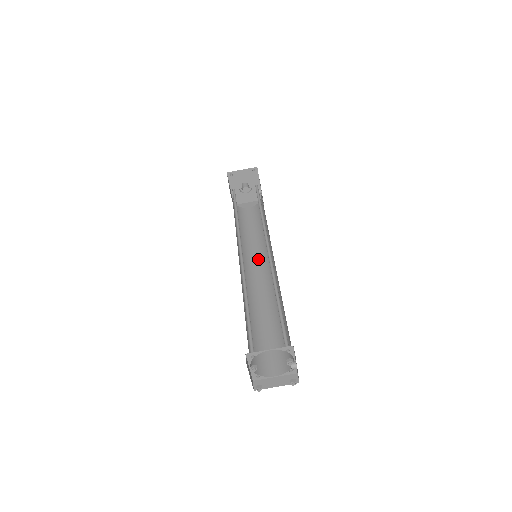
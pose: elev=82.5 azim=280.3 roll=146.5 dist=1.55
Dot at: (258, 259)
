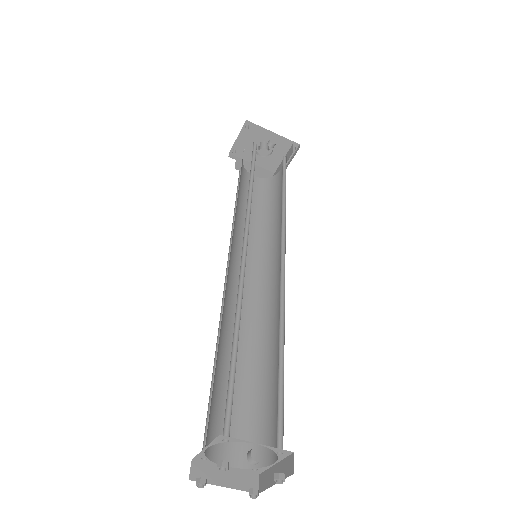
Dot at: (279, 248)
